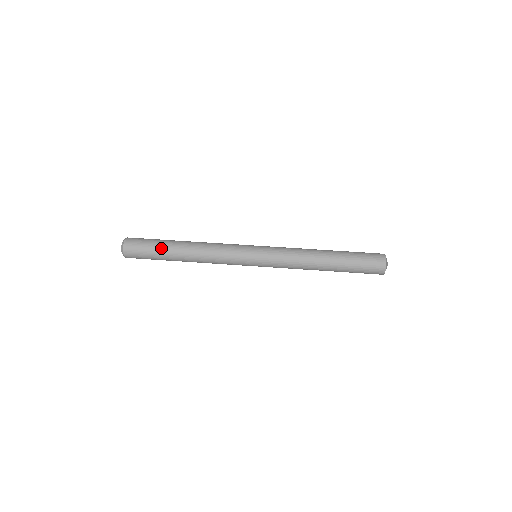
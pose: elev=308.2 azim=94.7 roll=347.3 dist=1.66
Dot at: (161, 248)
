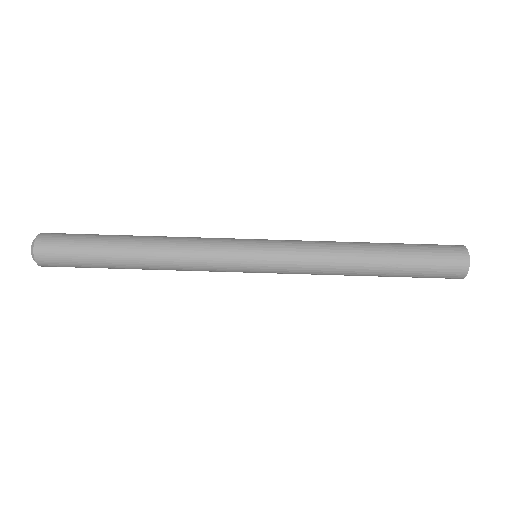
Dot at: (98, 253)
